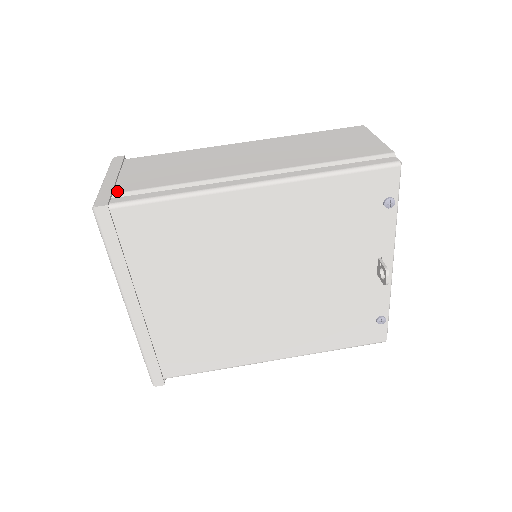
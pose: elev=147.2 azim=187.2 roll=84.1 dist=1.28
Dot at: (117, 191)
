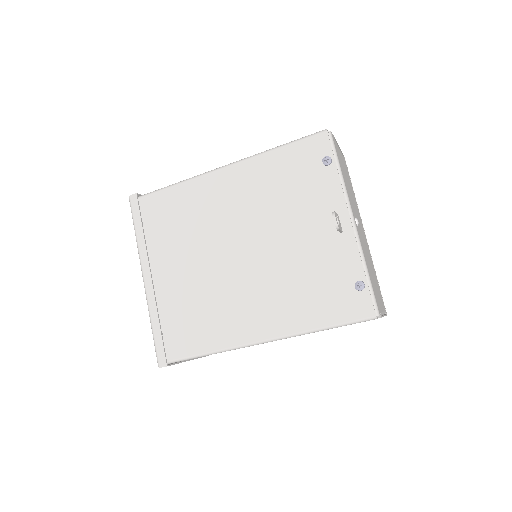
Dot at: occluded
